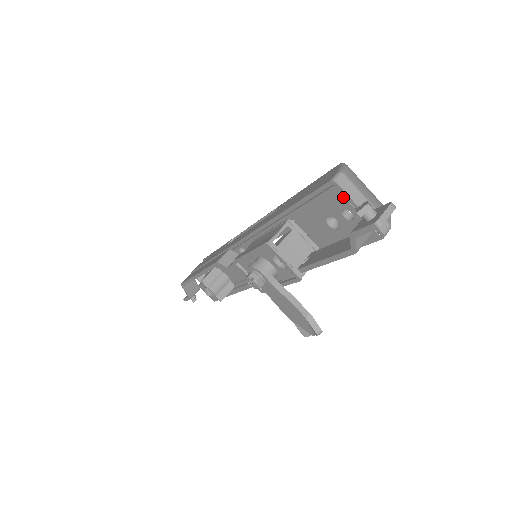
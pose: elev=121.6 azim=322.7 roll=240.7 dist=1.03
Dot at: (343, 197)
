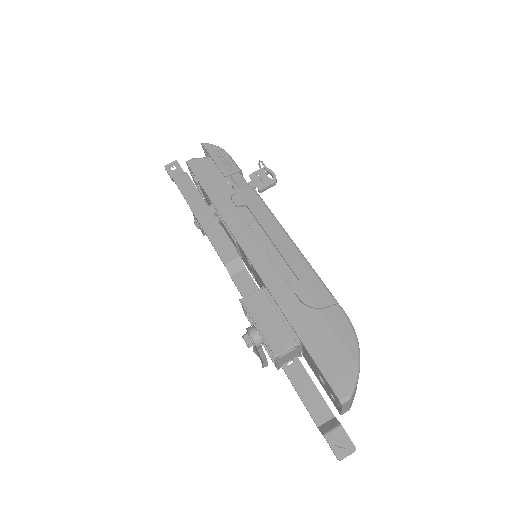
Dot at: (339, 403)
